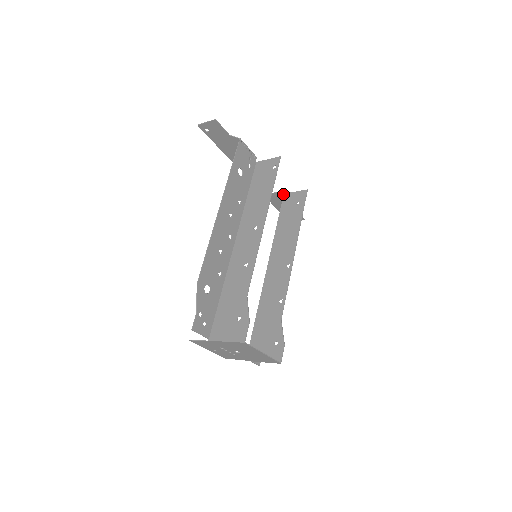
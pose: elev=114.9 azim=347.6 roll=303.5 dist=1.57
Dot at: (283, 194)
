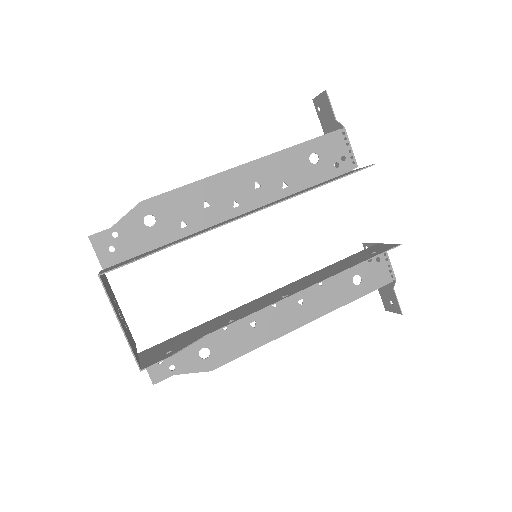
Dot at: occluded
